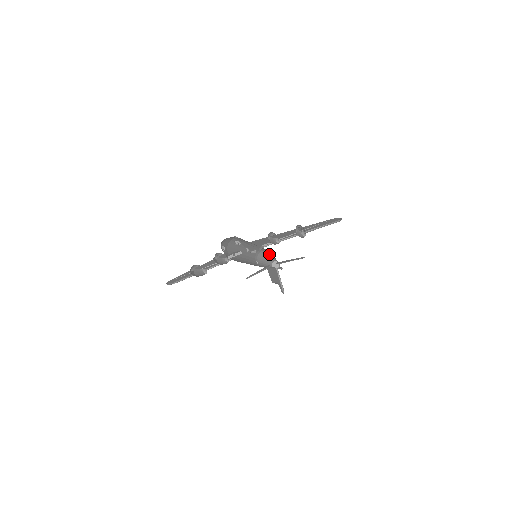
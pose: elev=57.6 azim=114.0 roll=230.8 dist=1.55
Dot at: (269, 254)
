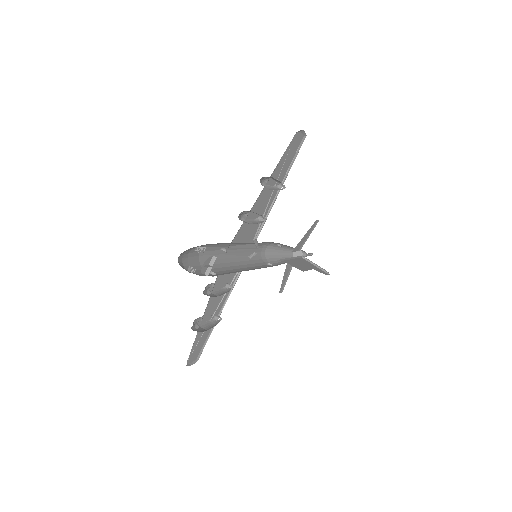
Dot at: (278, 247)
